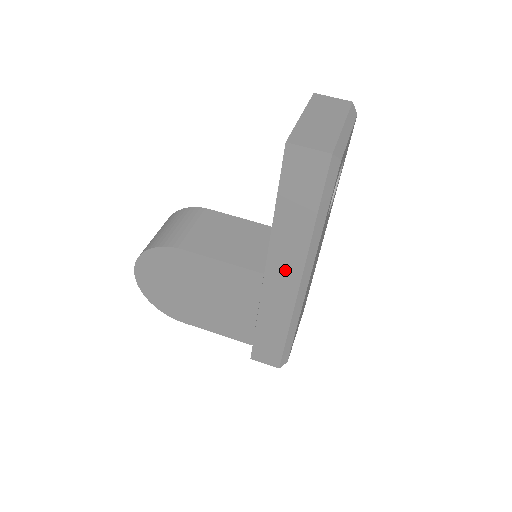
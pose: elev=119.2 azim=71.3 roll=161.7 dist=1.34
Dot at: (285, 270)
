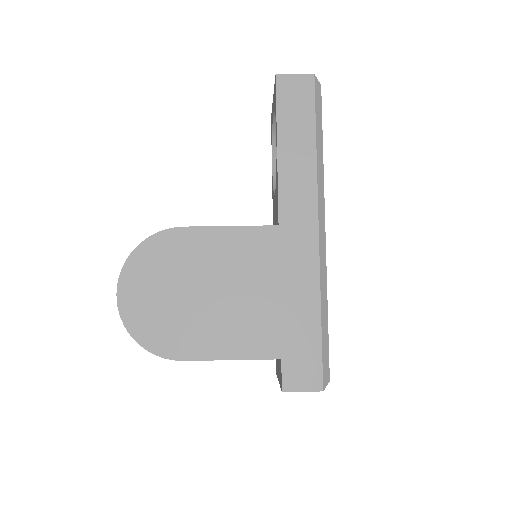
Dot at: (299, 212)
